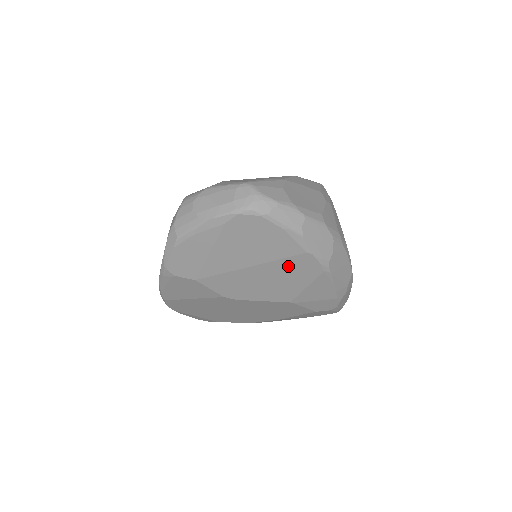
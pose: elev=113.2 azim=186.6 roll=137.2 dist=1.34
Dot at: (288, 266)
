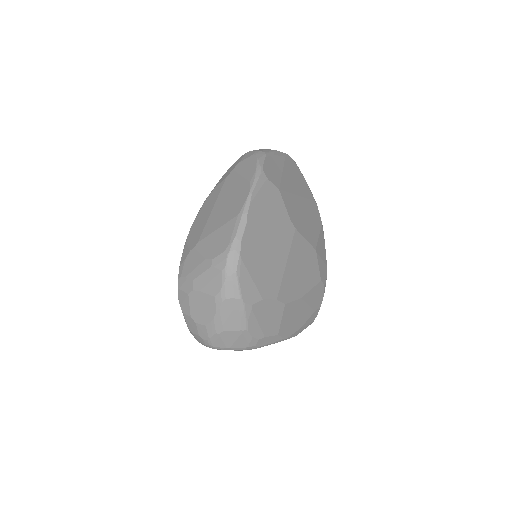
Dot at: (311, 208)
